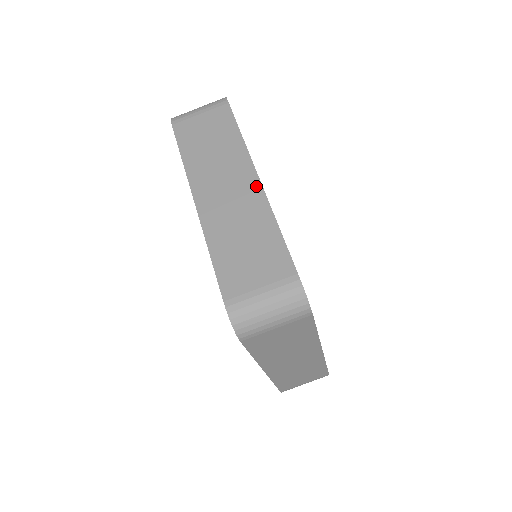
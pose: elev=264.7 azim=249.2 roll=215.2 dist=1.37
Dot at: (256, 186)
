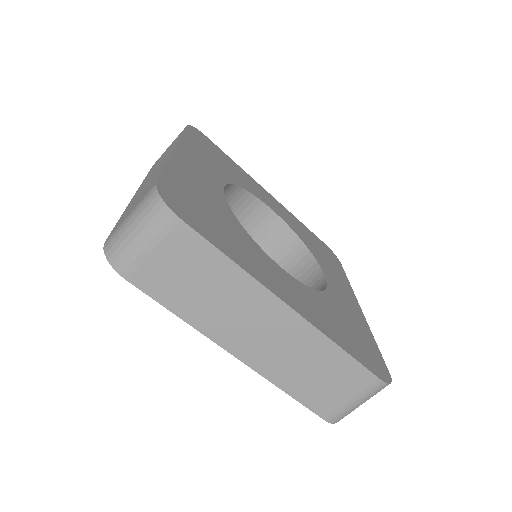
Dot at: (170, 154)
